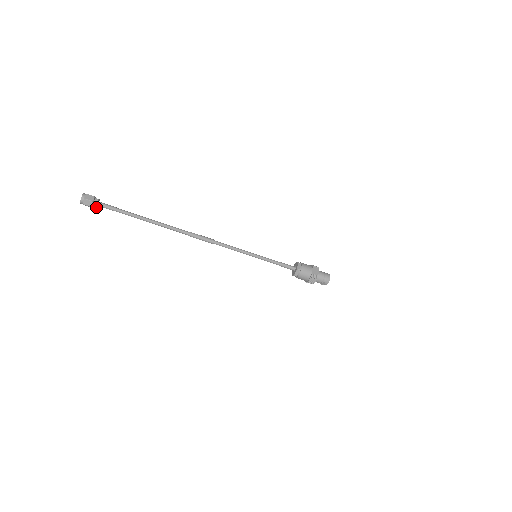
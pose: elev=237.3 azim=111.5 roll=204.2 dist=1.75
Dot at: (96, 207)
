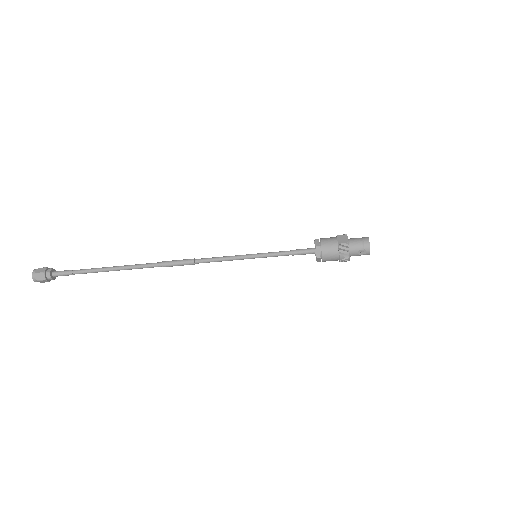
Dot at: (52, 279)
